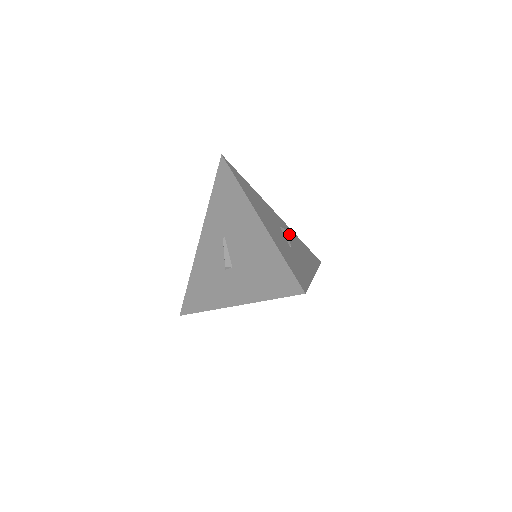
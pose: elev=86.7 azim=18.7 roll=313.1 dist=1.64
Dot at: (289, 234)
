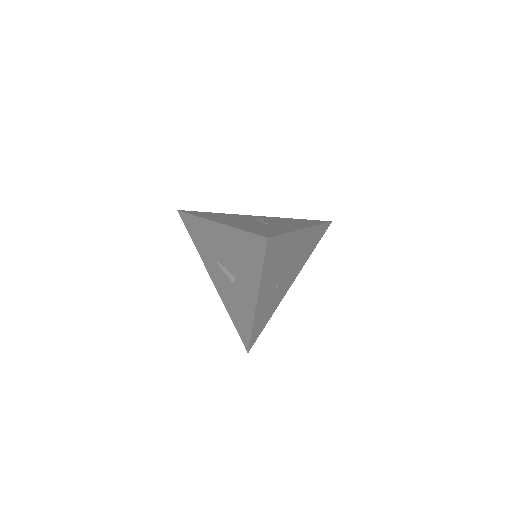
Dot at: occluded
